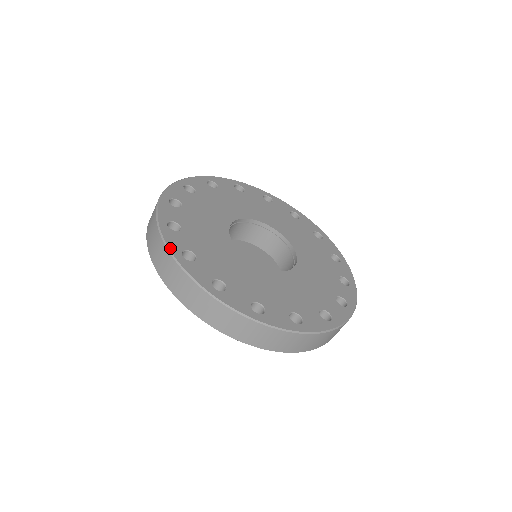
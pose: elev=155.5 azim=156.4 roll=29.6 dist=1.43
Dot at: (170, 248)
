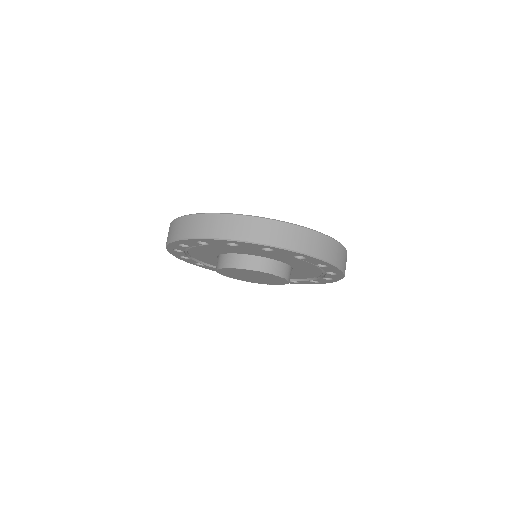
Dot at: (264, 217)
